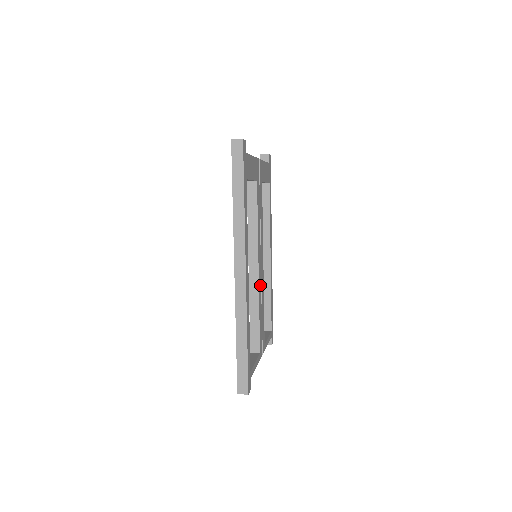
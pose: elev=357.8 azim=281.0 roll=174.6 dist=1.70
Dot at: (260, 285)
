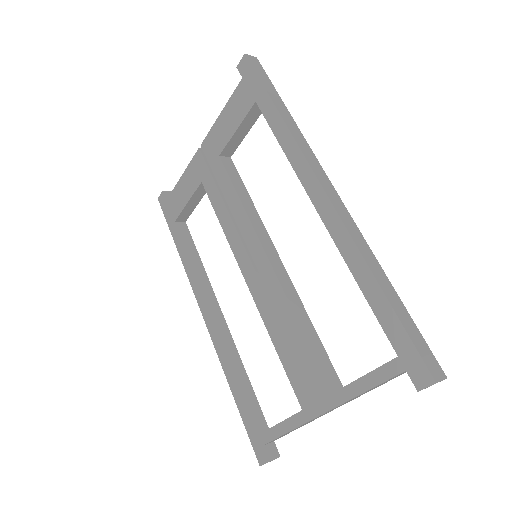
Dot at: occluded
